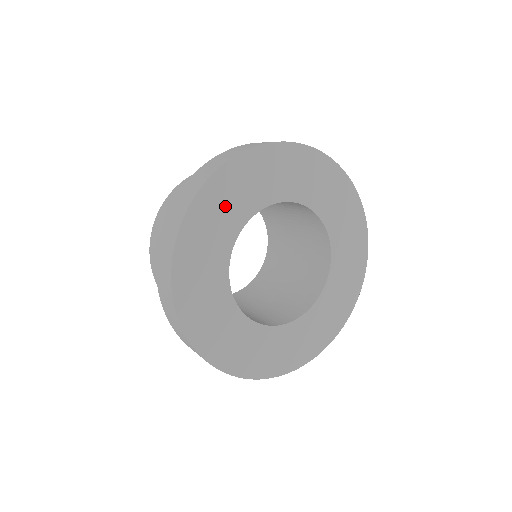
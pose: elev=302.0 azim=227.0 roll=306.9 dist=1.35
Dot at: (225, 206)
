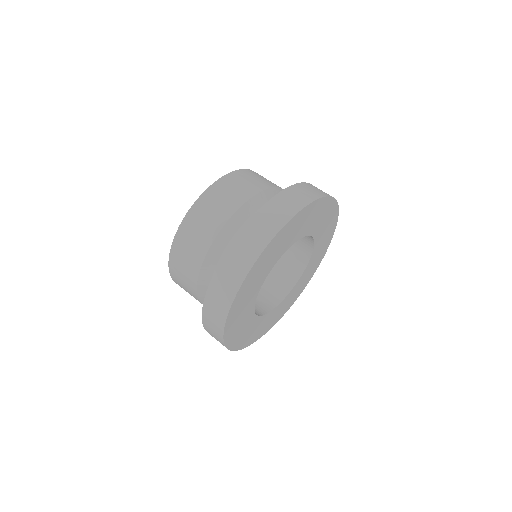
Dot at: (257, 276)
